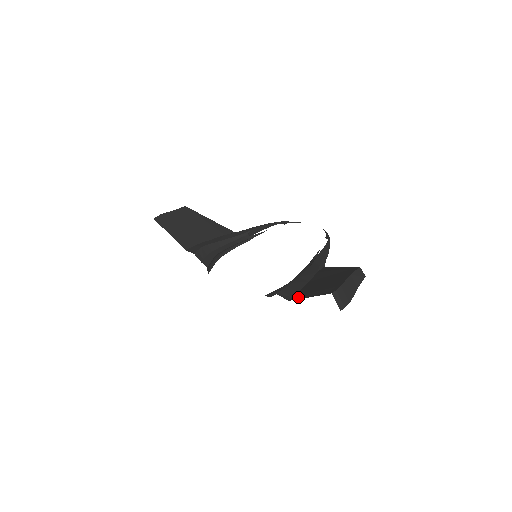
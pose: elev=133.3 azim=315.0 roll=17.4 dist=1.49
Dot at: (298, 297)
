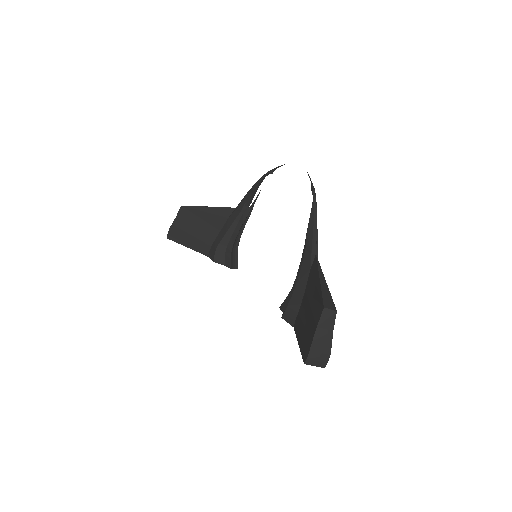
Dot at: (296, 330)
